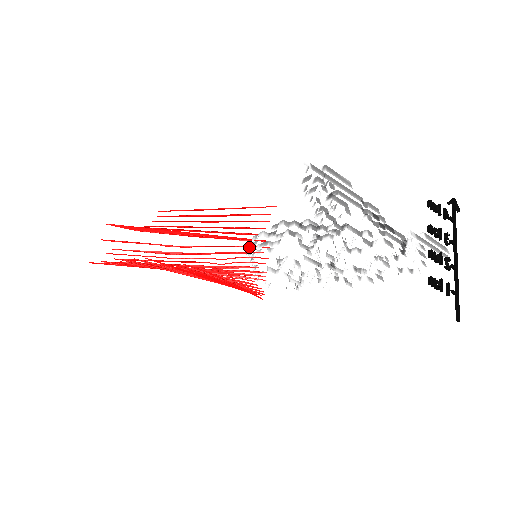
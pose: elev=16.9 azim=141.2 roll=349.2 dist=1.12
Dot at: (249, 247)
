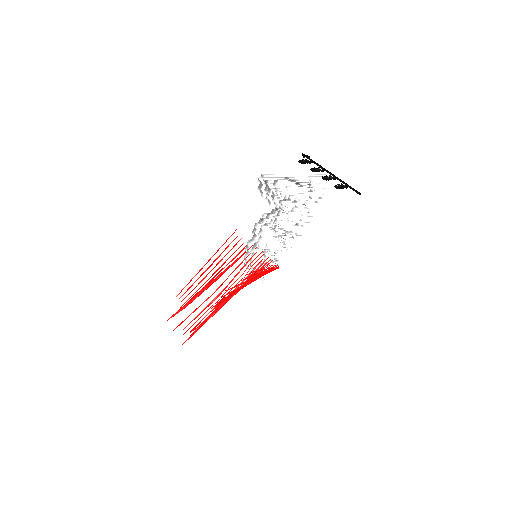
Dot at: occluded
